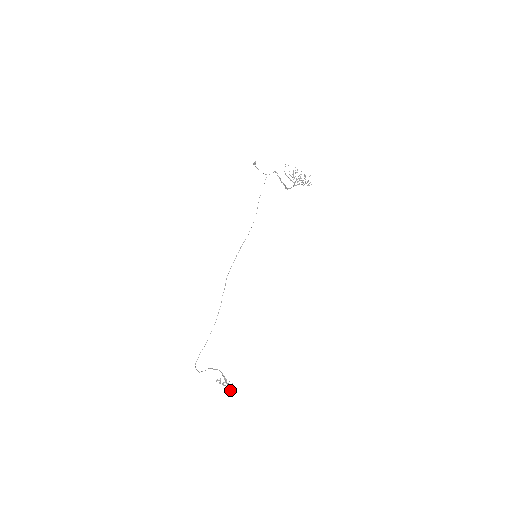
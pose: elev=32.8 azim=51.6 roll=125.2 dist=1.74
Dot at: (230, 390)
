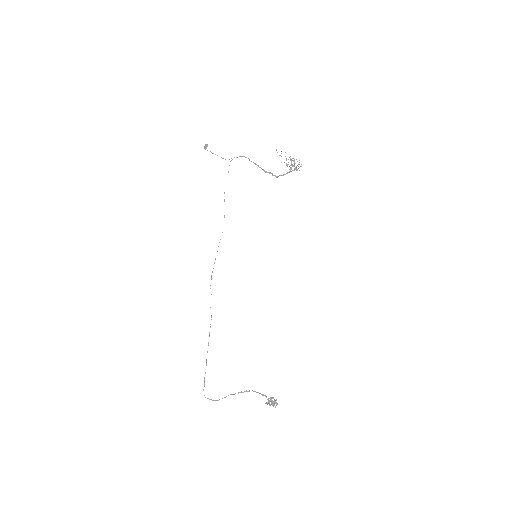
Dot at: occluded
